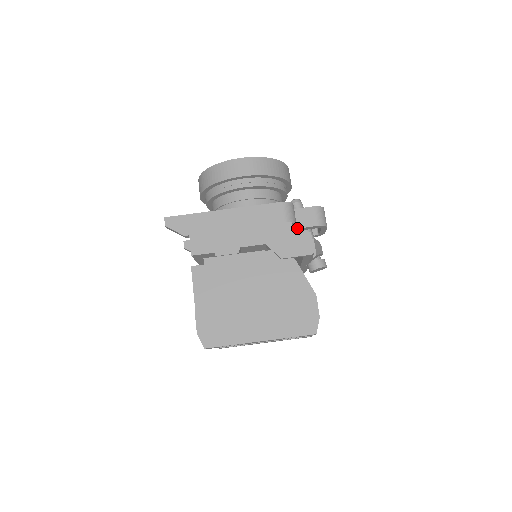
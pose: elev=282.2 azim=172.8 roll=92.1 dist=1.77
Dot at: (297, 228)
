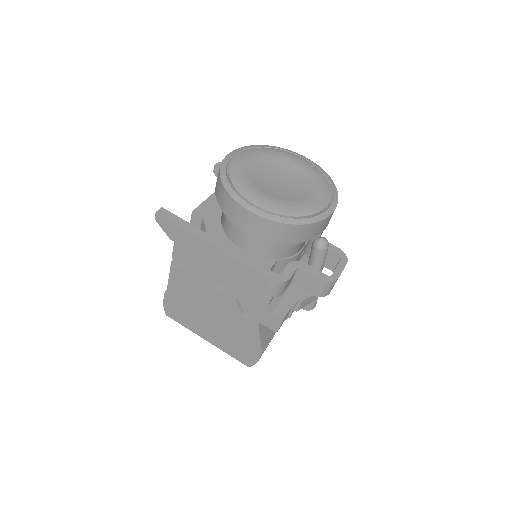
Dot at: (292, 283)
